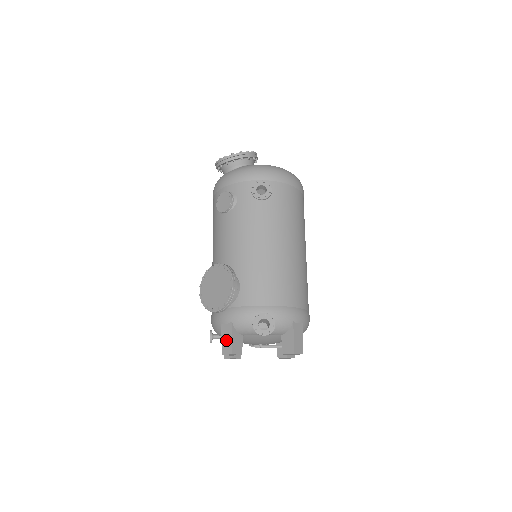
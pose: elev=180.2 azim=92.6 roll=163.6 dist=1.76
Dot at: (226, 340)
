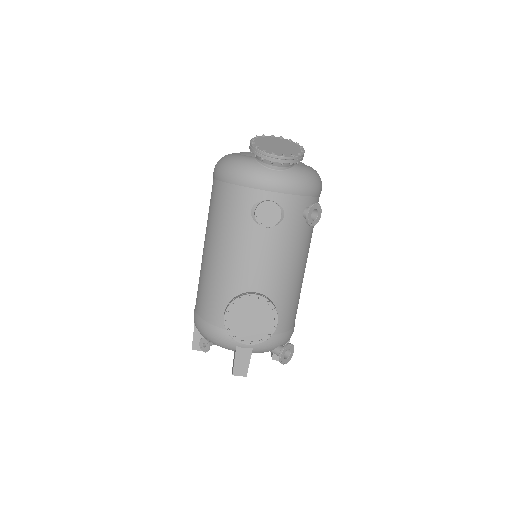
Dot at: (241, 363)
